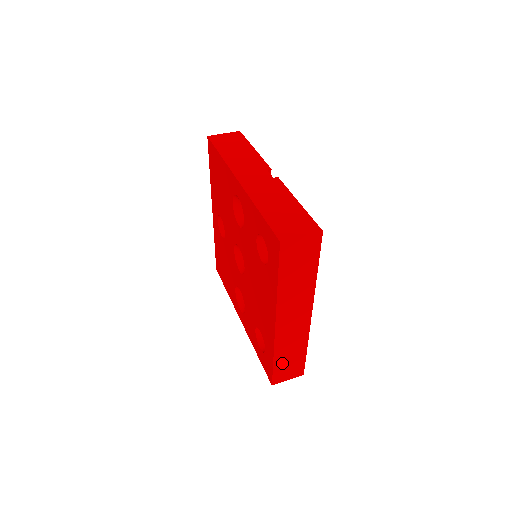
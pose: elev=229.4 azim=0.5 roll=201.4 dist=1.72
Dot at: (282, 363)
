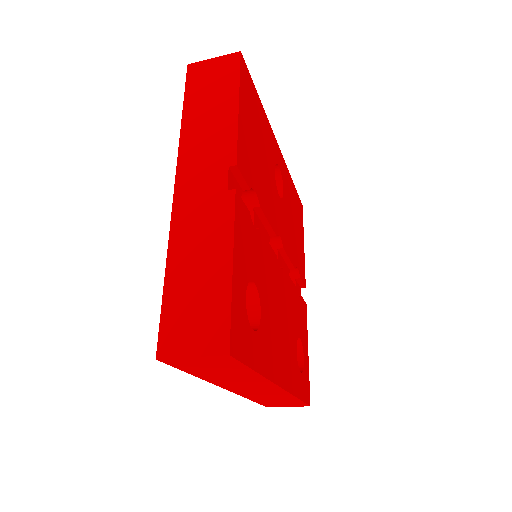
Dot at: (268, 401)
